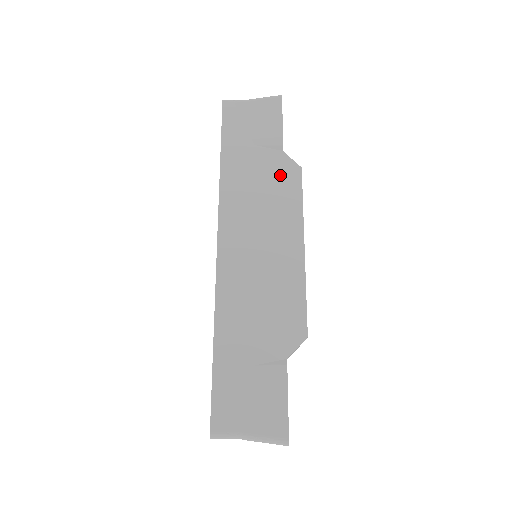
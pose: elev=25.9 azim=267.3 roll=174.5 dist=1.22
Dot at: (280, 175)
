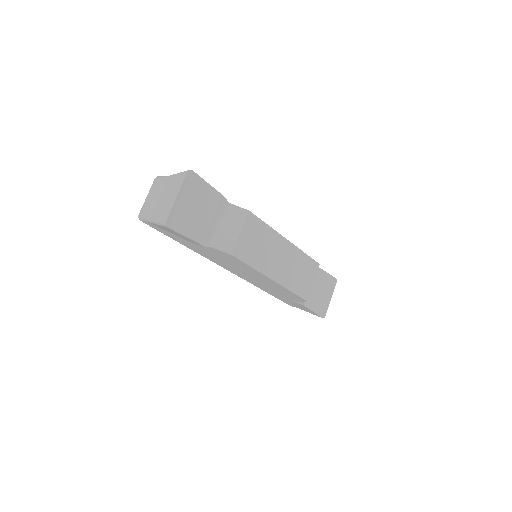
Dot at: (224, 256)
